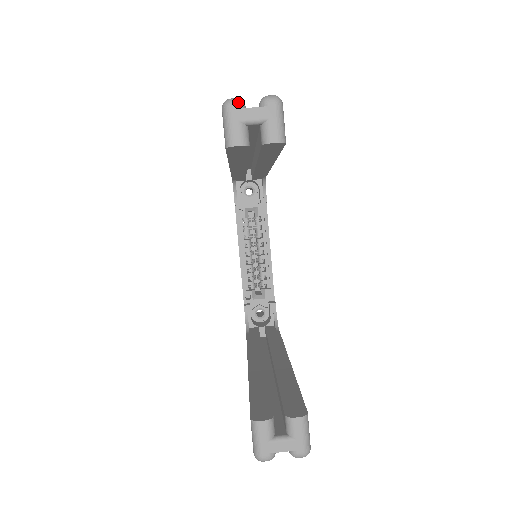
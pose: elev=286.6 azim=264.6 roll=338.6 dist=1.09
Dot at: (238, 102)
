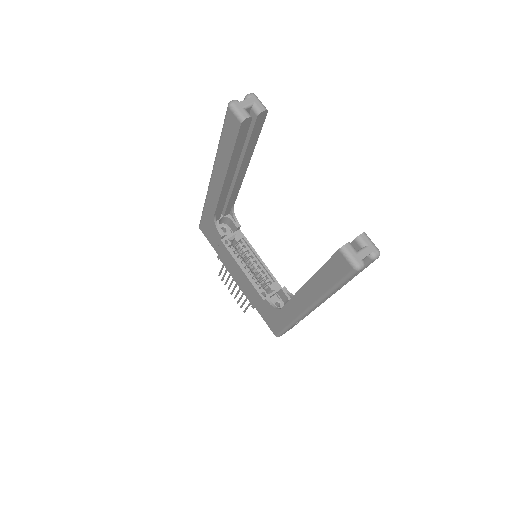
Dot at: (236, 100)
